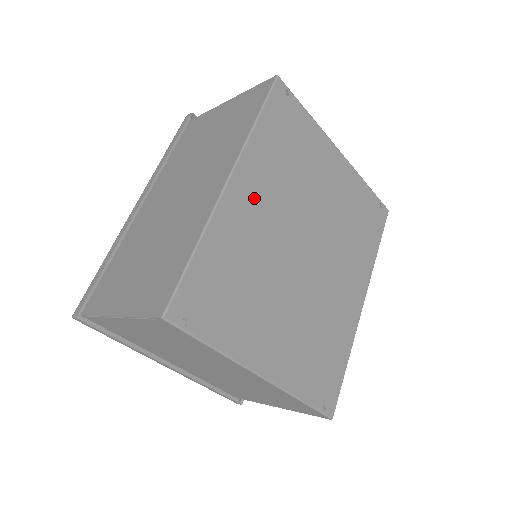
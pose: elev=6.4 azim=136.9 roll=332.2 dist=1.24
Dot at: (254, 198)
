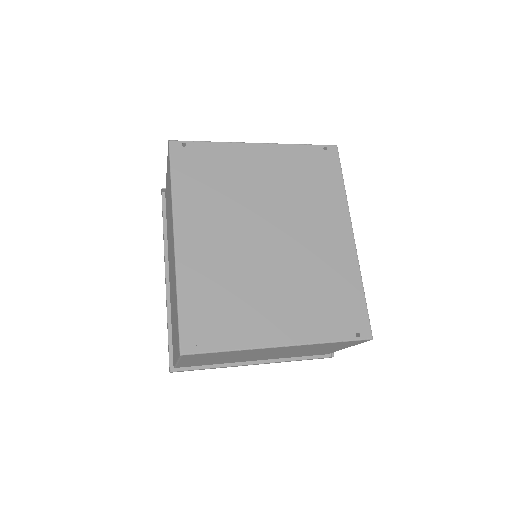
Dot at: (201, 236)
